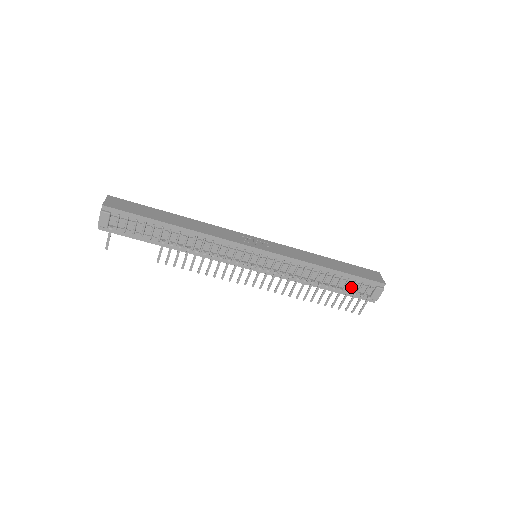
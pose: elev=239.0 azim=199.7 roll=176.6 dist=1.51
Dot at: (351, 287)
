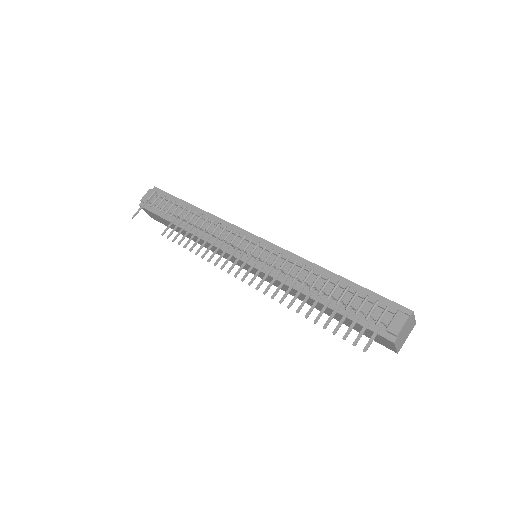
Dot at: (359, 306)
